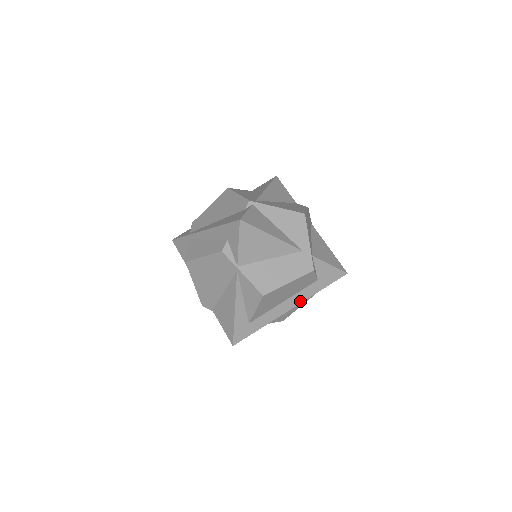
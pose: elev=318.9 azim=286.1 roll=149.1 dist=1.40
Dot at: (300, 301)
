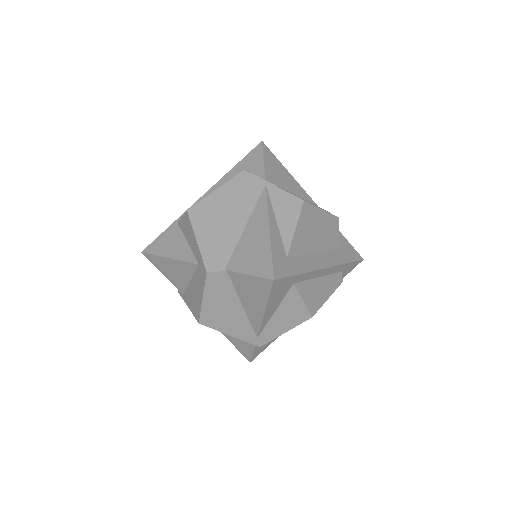
Dot at: (332, 264)
